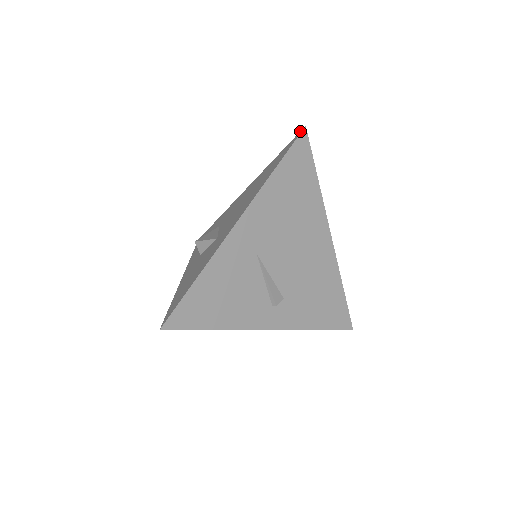
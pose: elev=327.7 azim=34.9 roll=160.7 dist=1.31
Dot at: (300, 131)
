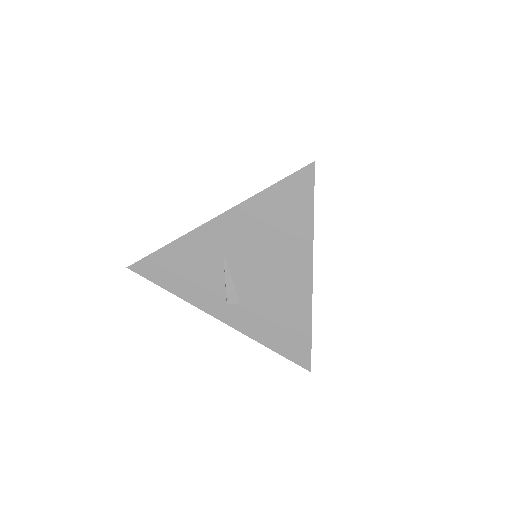
Dot at: (311, 164)
